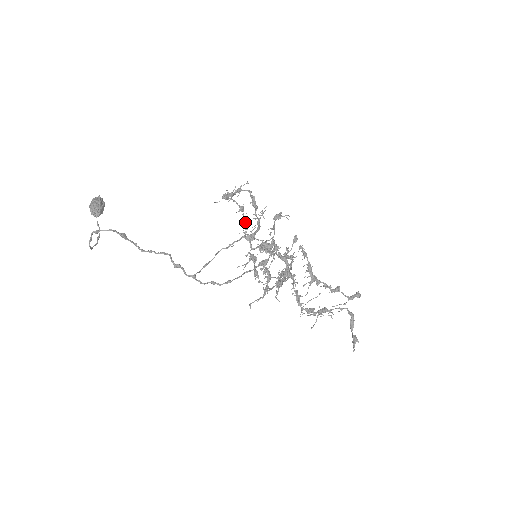
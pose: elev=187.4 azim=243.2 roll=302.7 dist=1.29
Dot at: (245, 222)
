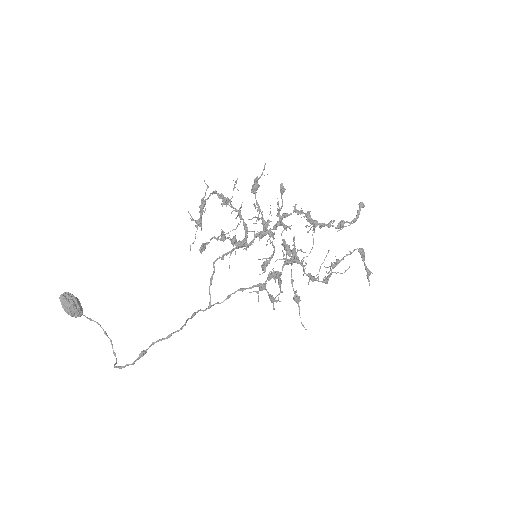
Dot at: (234, 249)
